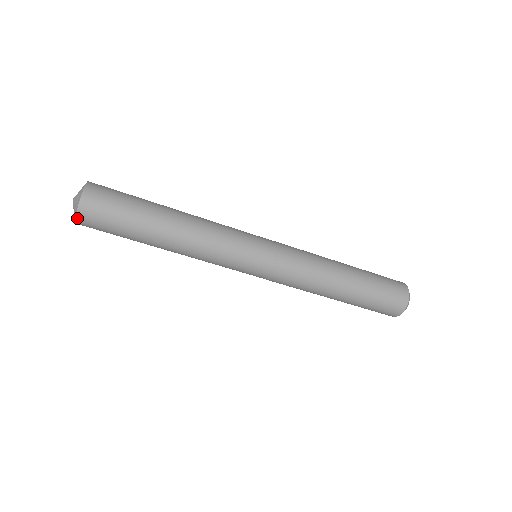
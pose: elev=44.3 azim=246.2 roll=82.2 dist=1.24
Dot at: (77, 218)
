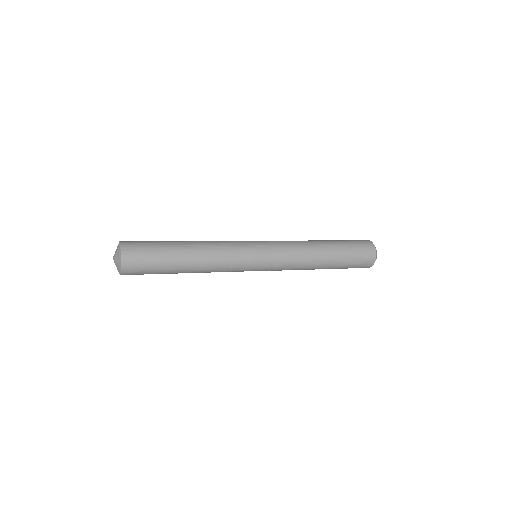
Dot at: (122, 274)
